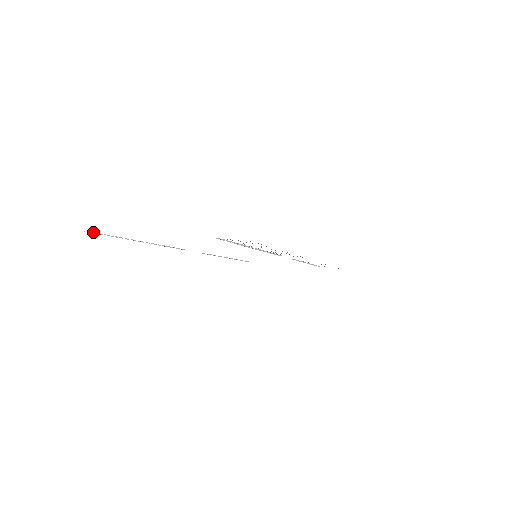
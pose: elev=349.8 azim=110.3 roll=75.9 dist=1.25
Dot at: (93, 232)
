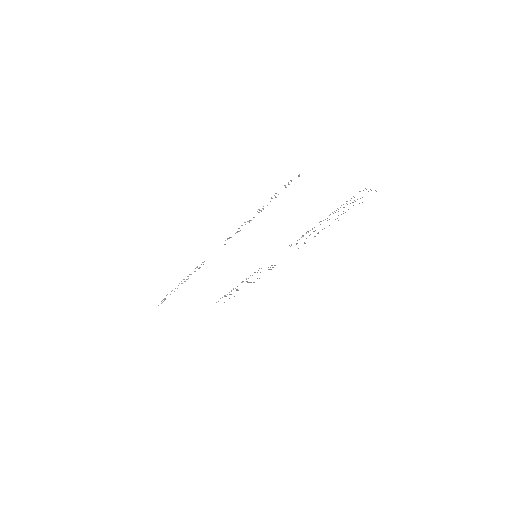
Dot at: occluded
